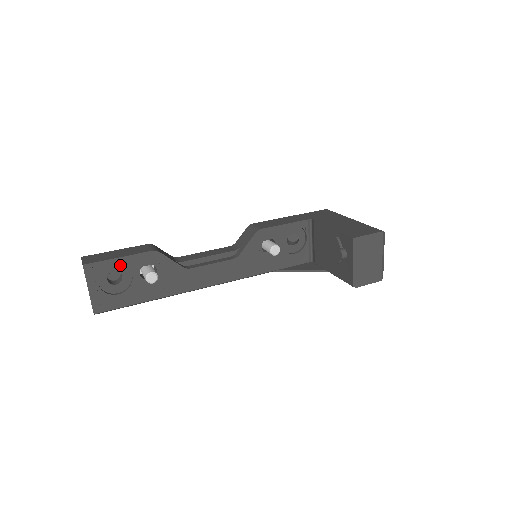
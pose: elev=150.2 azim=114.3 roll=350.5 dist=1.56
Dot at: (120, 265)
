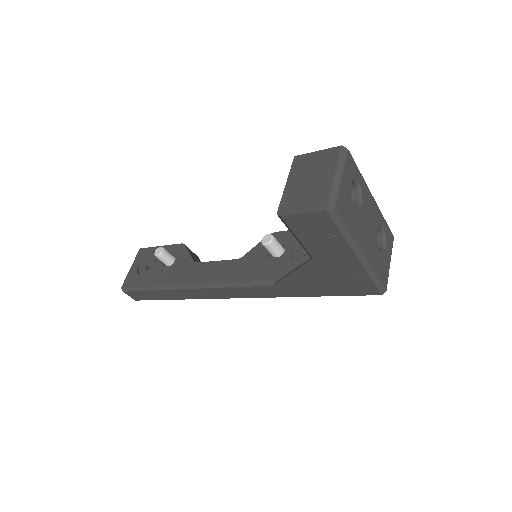
Dot at: occluded
